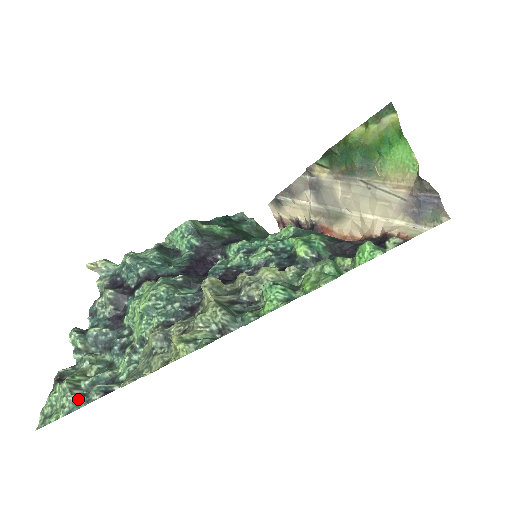
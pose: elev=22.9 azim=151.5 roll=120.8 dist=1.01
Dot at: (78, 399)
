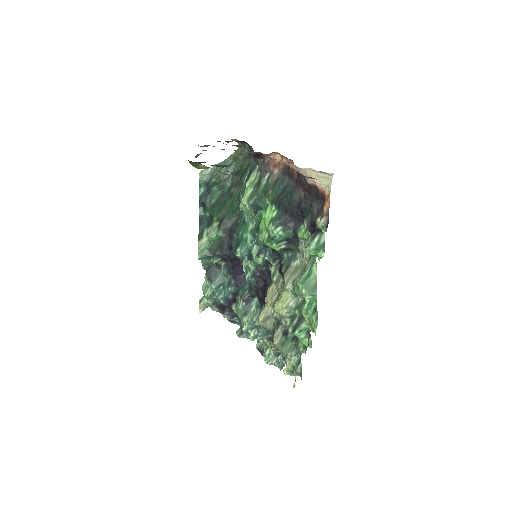
Dot at: (279, 366)
